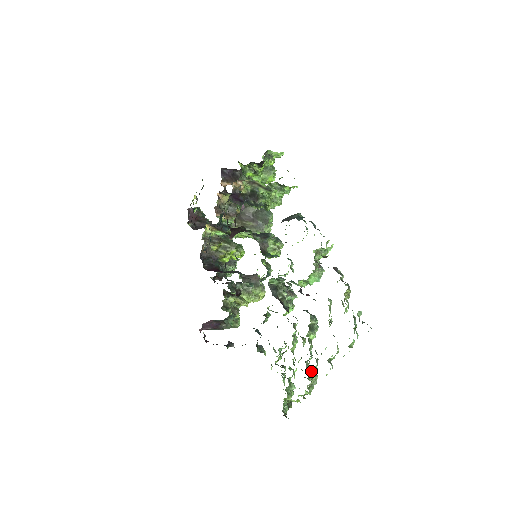
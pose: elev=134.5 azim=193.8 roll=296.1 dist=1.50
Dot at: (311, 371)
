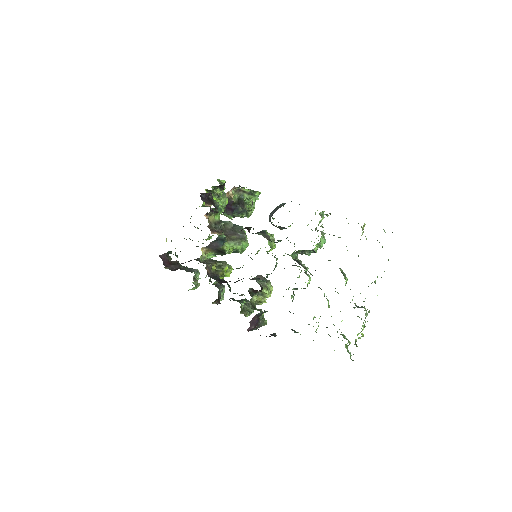
Dot at: (359, 307)
